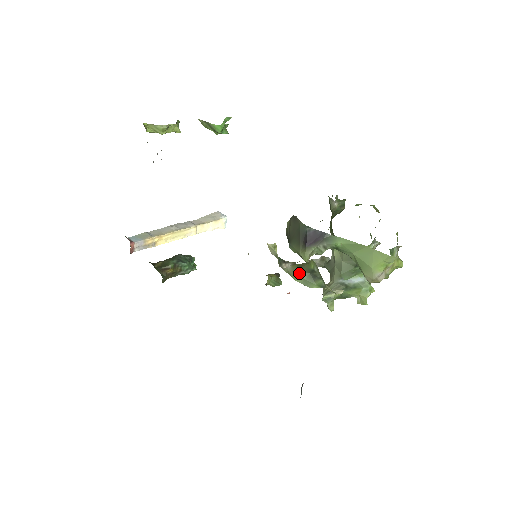
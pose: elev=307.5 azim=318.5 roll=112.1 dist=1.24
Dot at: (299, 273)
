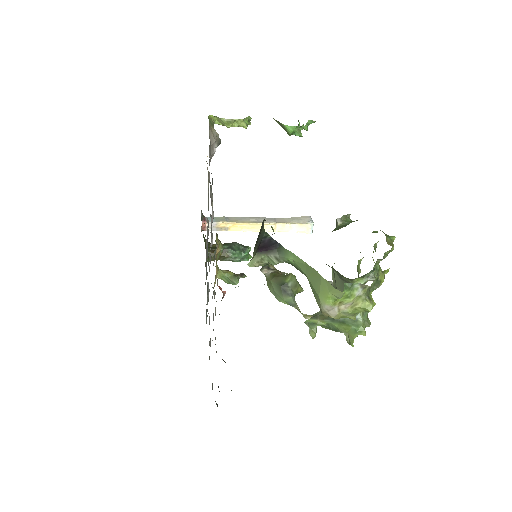
Dot at: (271, 282)
